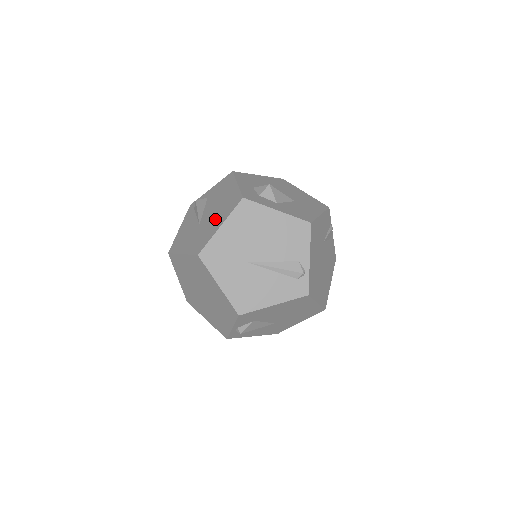
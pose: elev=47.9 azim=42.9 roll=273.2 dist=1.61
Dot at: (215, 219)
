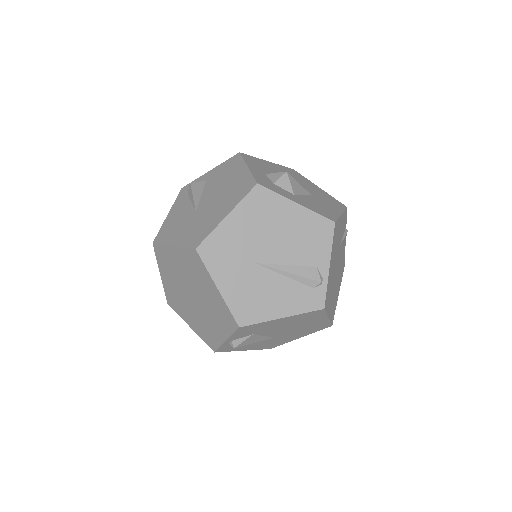
Dot at: (218, 207)
